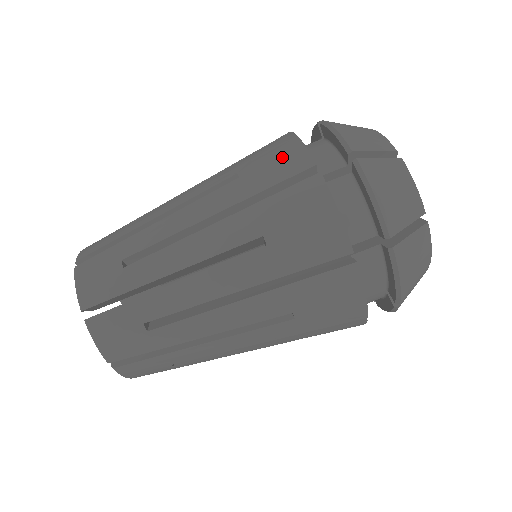
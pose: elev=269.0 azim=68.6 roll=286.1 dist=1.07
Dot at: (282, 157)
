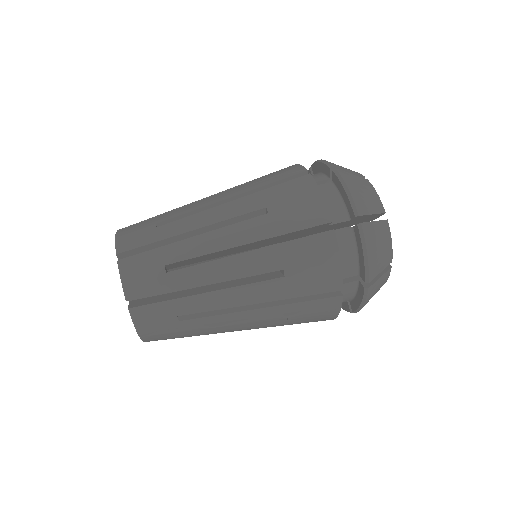
Dot at: (305, 205)
